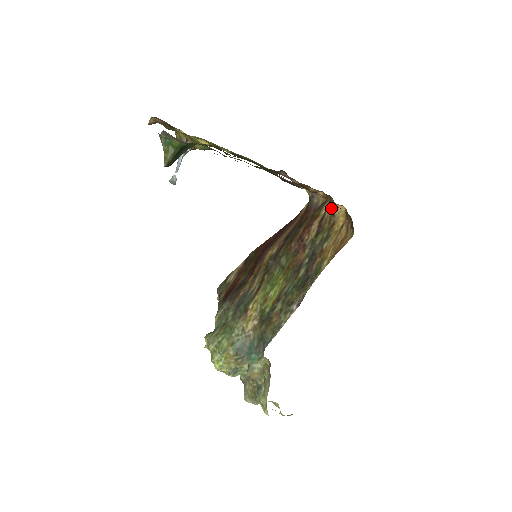
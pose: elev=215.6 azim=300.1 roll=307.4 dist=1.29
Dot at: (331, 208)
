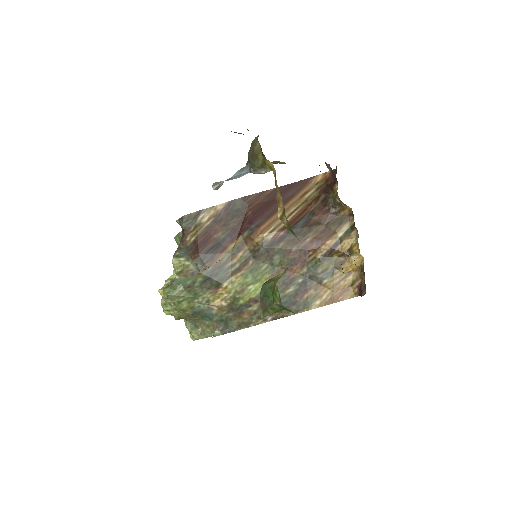
Dot at: (351, 244)
